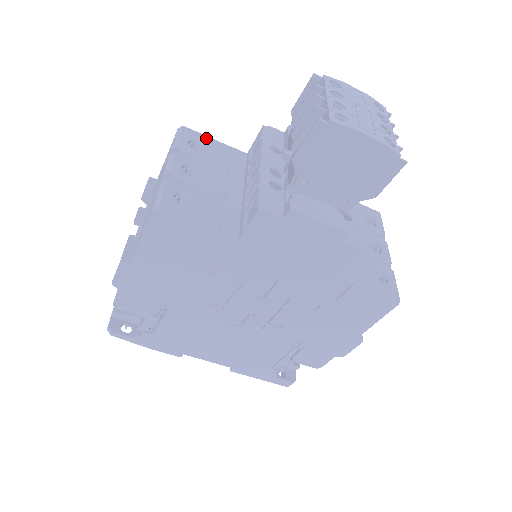
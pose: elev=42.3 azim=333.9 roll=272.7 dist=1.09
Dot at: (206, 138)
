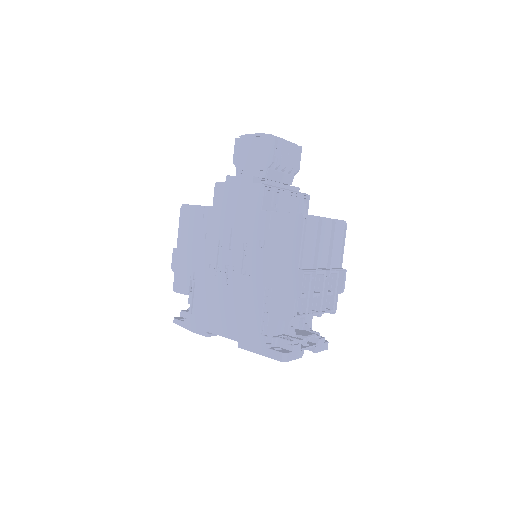
Dot at: occluded
